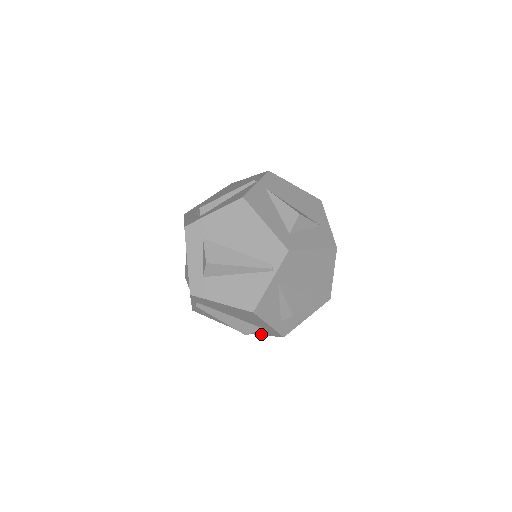
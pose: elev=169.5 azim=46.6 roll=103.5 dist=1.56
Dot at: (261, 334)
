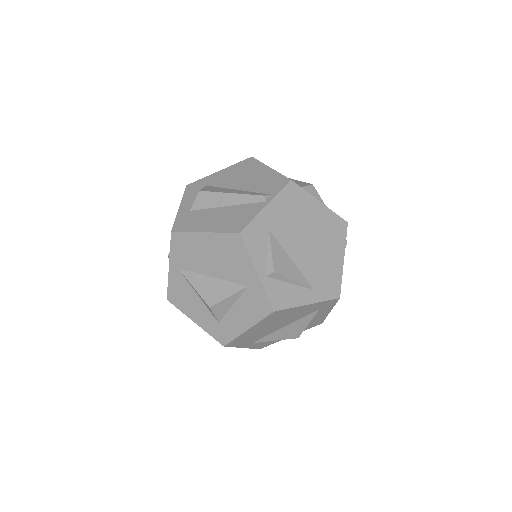
Dot at: occluded
